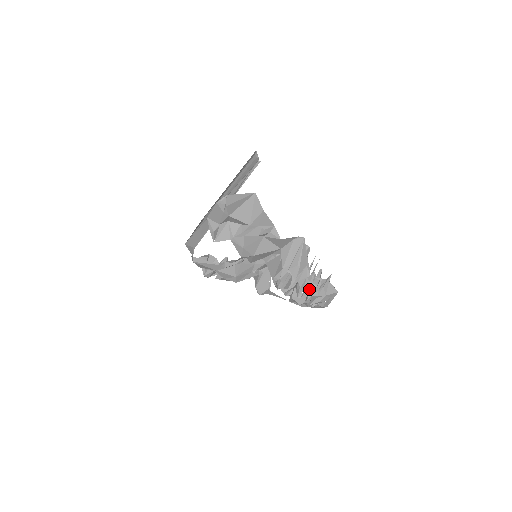
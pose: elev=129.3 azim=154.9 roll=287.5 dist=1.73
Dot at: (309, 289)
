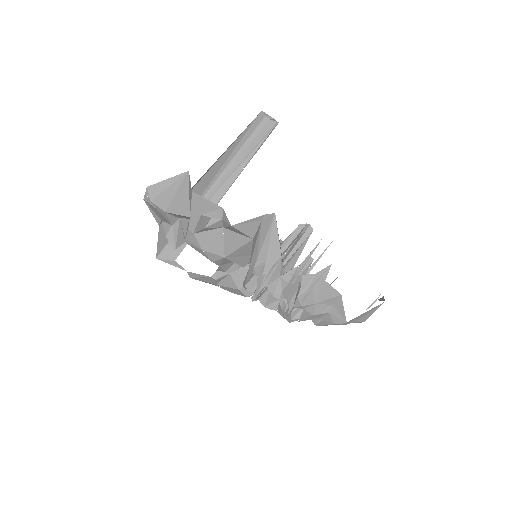
Dot at: (288, 295)
